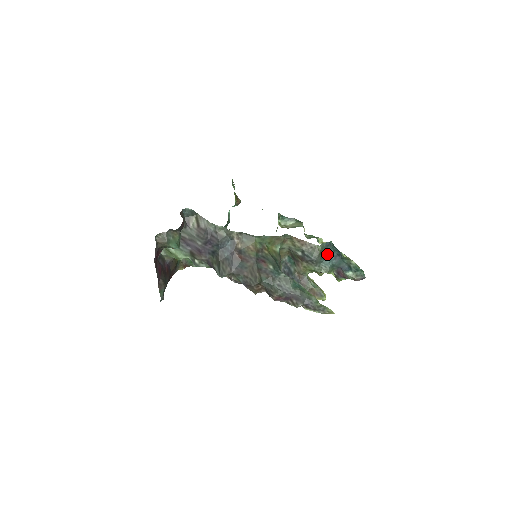
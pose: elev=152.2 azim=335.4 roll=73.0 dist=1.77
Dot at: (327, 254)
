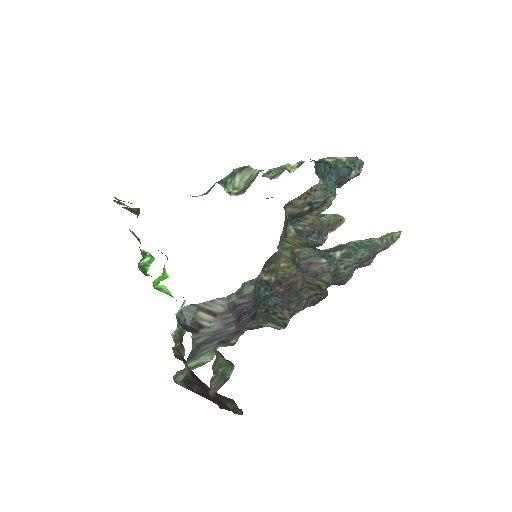
Dot at: (323, 178)
